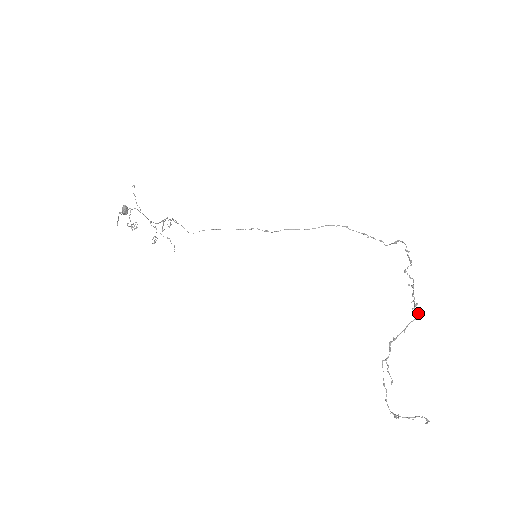
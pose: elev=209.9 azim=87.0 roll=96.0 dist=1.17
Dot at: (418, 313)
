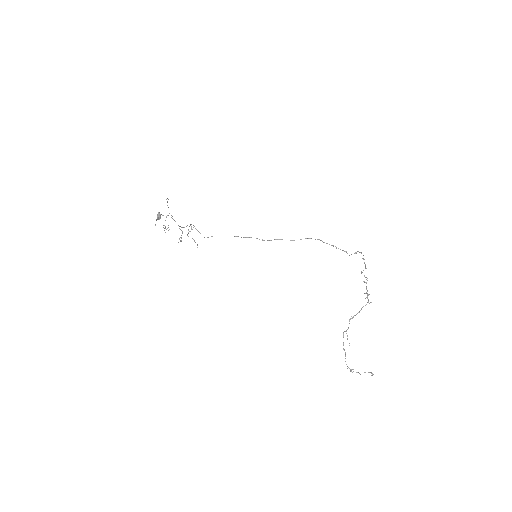
Dot at: occluded
